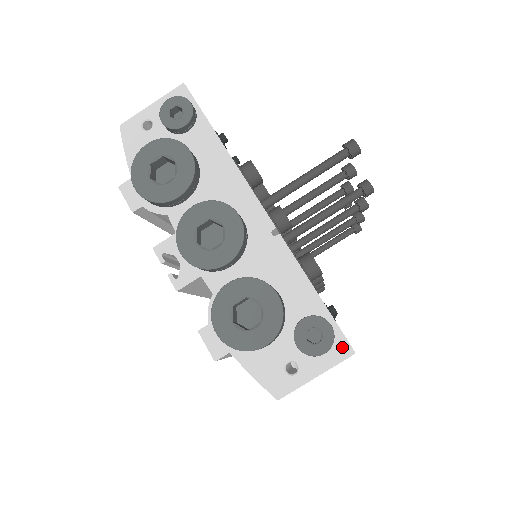
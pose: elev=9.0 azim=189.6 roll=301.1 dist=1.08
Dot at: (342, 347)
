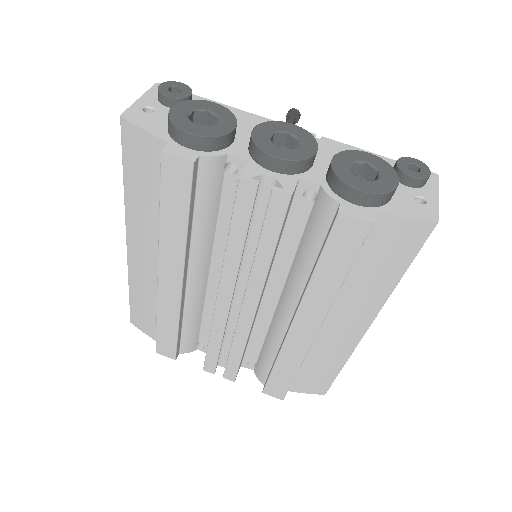
Dot at: occluded
